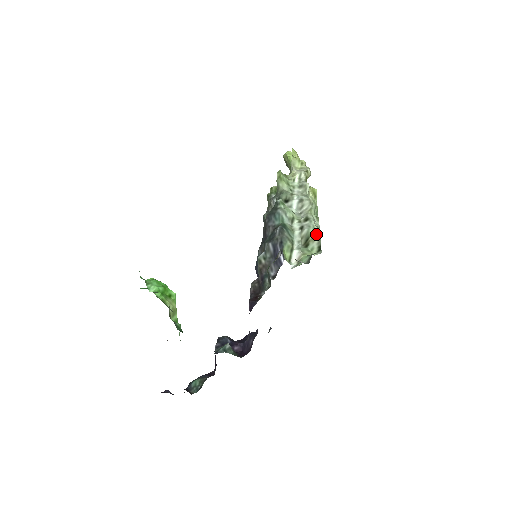
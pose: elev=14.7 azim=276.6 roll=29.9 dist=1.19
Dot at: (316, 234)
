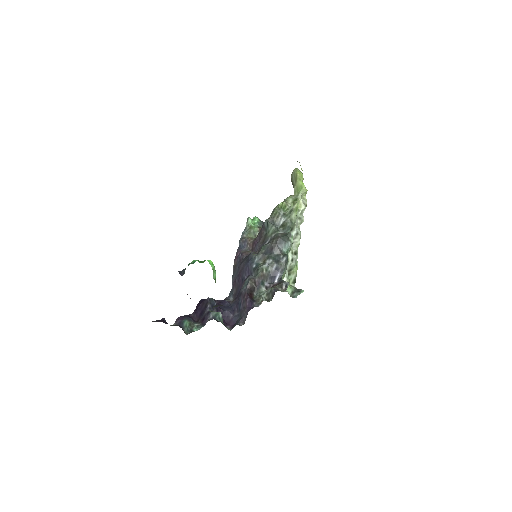
Dot at: (296, 269)
